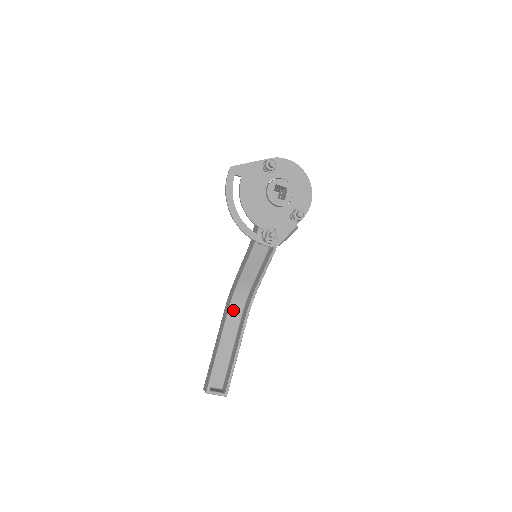
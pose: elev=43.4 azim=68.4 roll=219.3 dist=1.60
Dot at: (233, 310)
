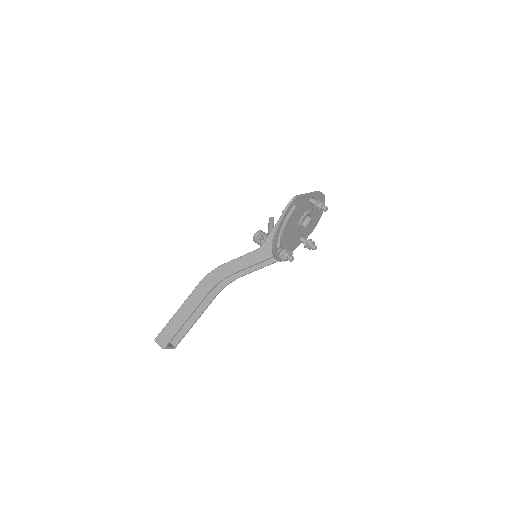
Dot at: occluded
